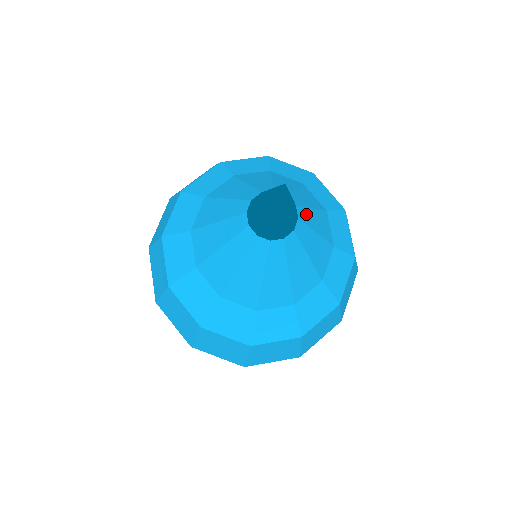
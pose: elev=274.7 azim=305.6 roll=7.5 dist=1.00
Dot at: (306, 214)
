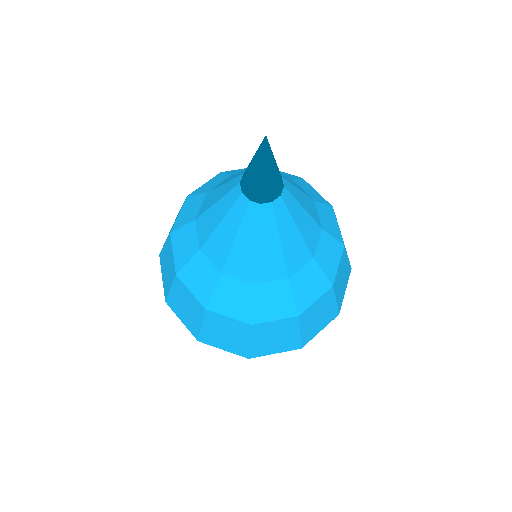
Dot at: (283, 176)
